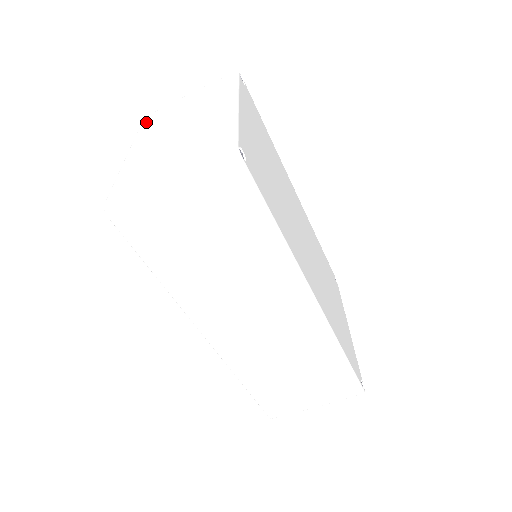
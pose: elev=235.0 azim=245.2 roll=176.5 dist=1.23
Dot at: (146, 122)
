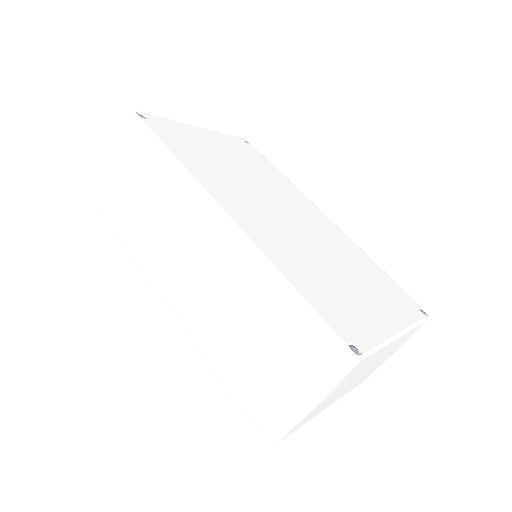
Dot at: occluded
